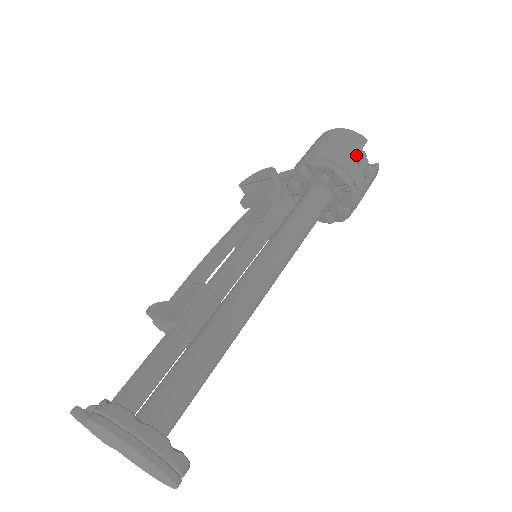
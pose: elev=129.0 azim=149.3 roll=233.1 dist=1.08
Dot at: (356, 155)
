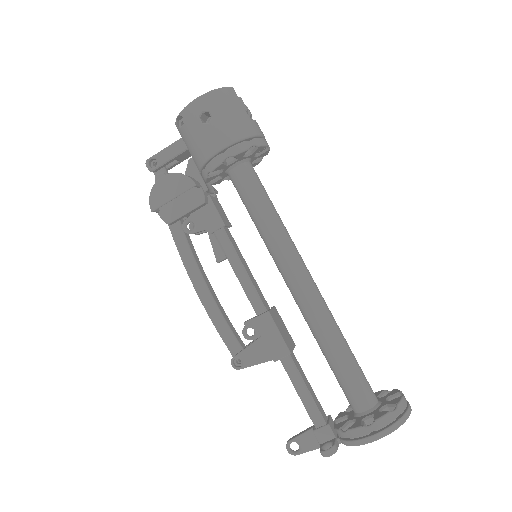
Dot at: (246, 113)
